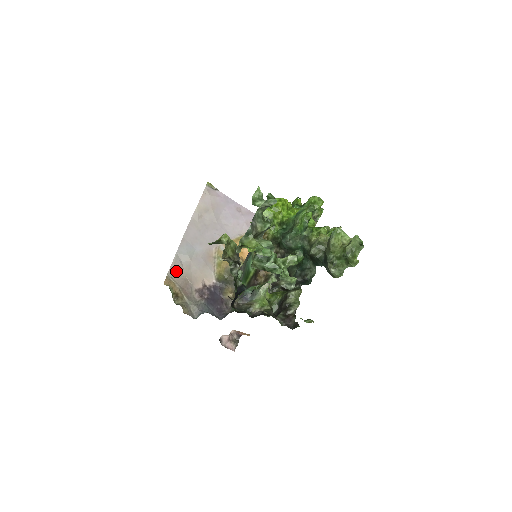
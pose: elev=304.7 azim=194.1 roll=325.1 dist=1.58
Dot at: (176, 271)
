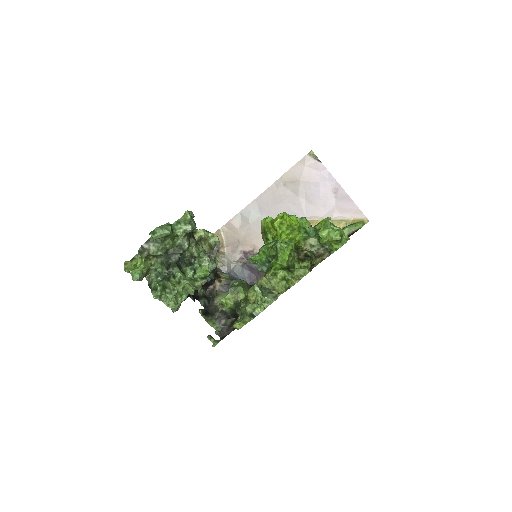
Dot at: (231, 228)
